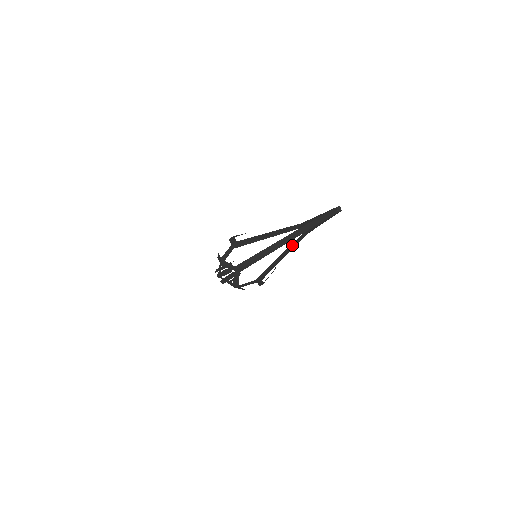
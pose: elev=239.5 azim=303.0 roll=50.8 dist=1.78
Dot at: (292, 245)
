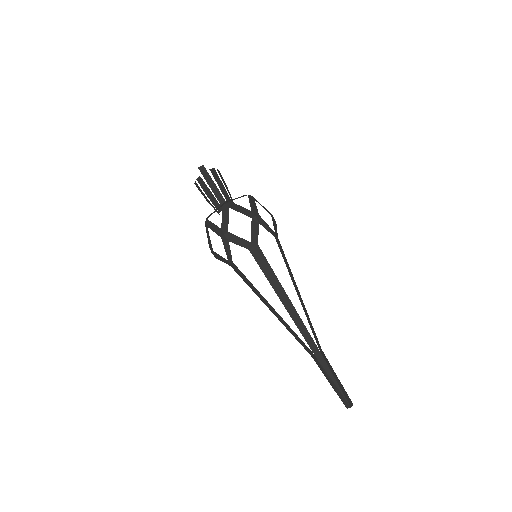
Dot at: occluded
